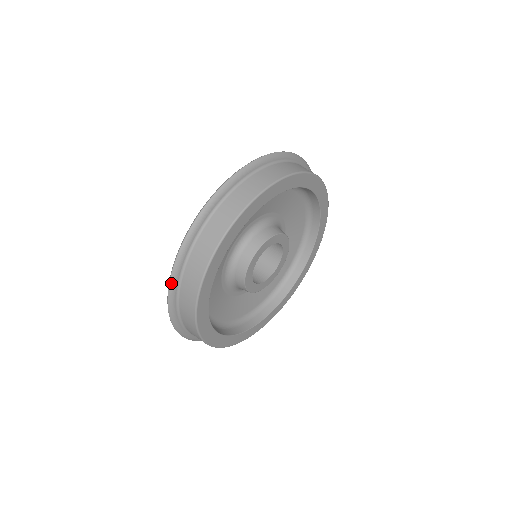
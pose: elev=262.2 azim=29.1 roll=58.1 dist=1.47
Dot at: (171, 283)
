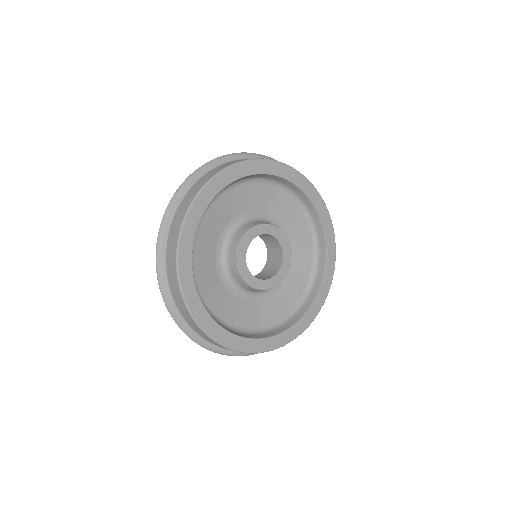
Dot at: (181, 328)
